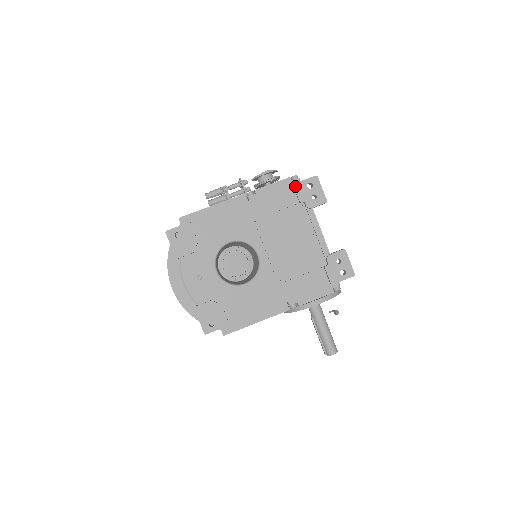
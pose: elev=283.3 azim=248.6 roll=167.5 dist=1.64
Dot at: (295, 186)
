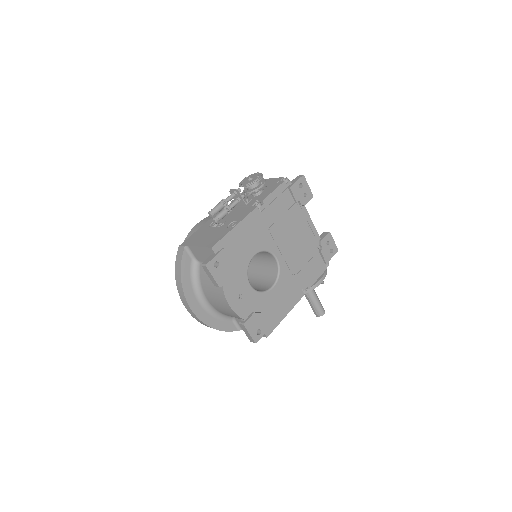
Dot at: (291, 189)
